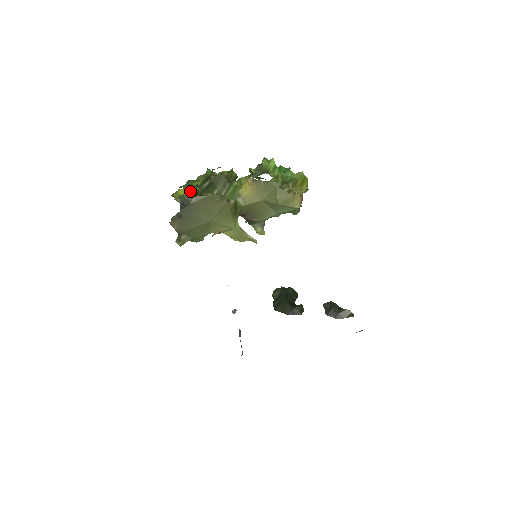
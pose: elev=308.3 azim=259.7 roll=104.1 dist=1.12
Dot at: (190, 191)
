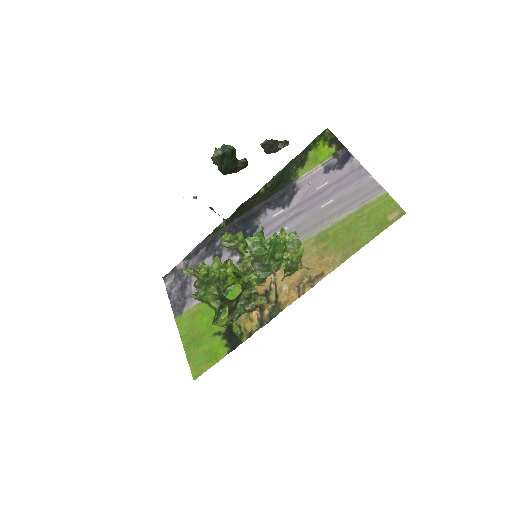
Dot at: (226, 318)
